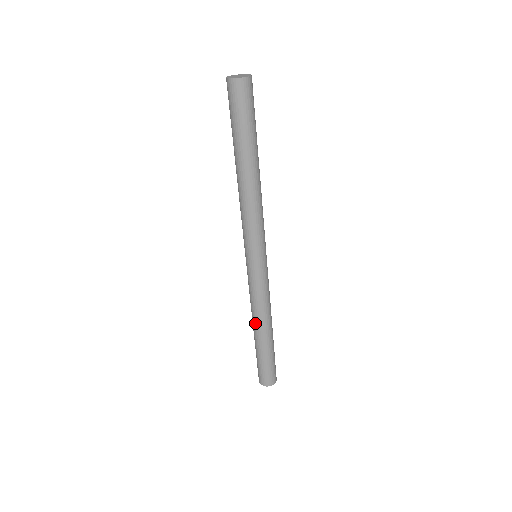
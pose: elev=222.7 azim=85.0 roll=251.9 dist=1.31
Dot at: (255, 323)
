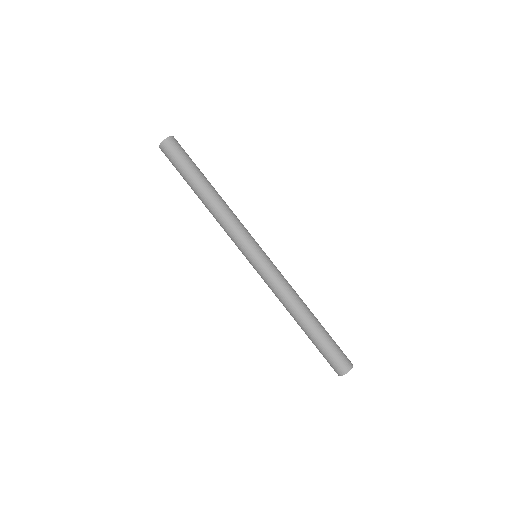
Dot at: (290, 314)
